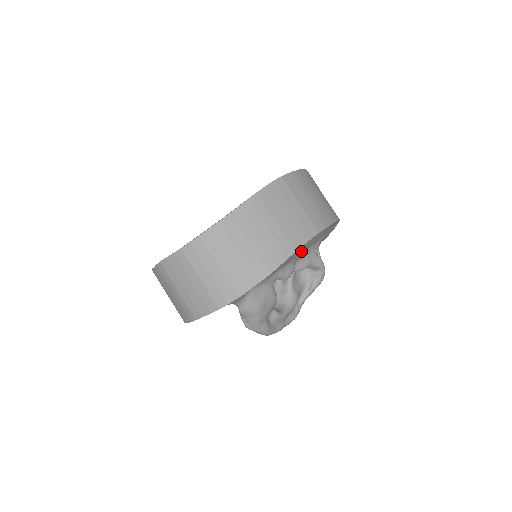
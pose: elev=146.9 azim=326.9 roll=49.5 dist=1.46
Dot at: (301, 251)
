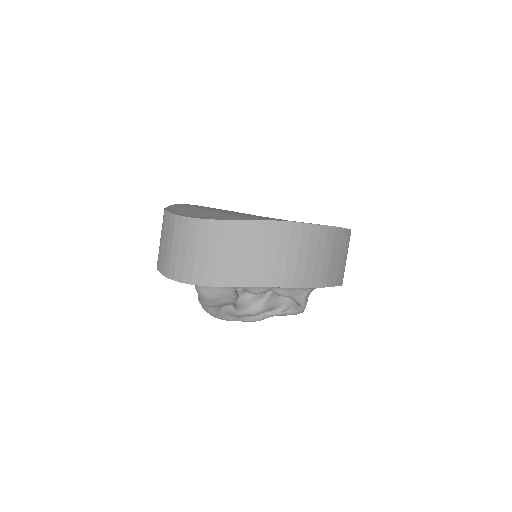
Dot at: occluded
